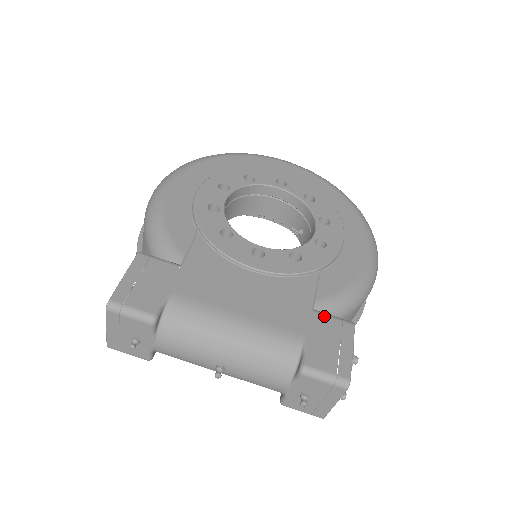
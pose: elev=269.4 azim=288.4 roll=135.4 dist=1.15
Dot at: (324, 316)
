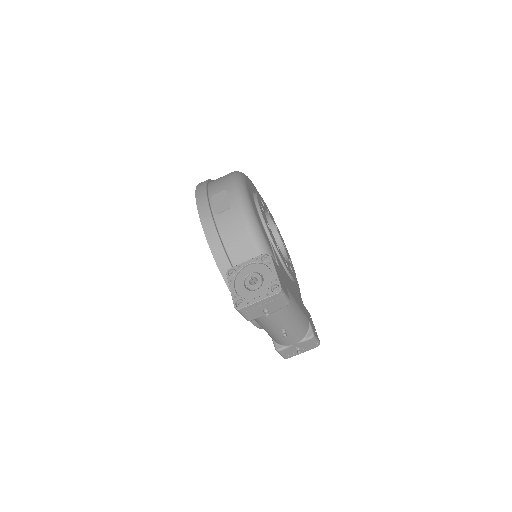
Dot at: occluded
